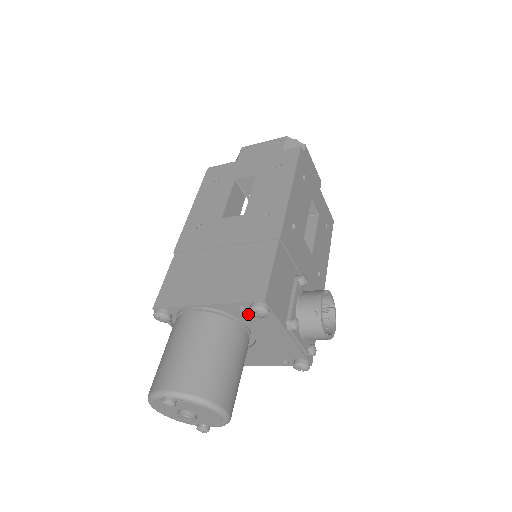
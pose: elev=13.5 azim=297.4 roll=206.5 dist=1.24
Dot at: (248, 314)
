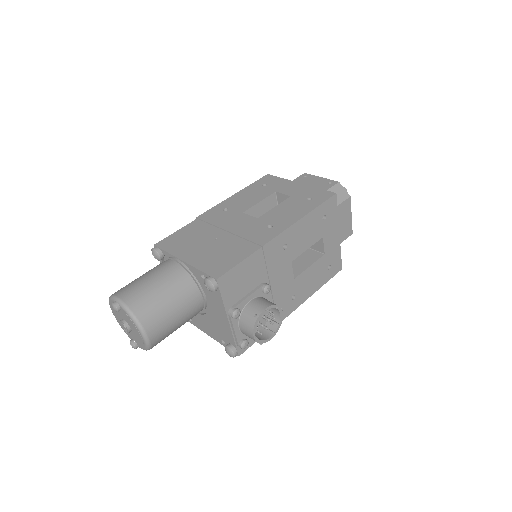
Dot at: occluded
